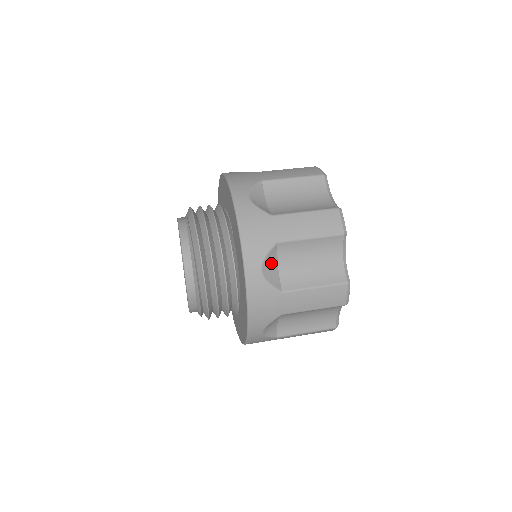
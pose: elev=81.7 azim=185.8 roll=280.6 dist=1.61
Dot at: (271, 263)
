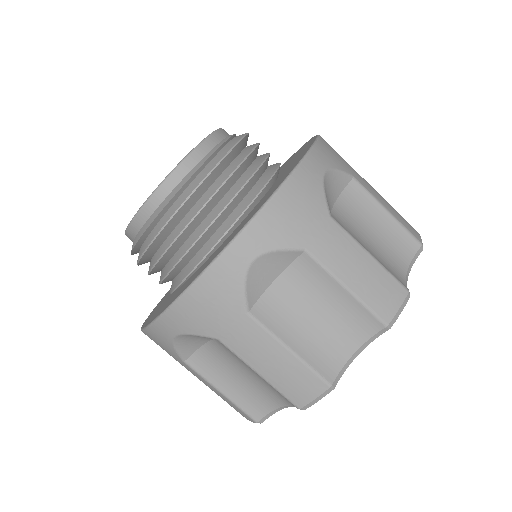
Dot at: (334, 186)
